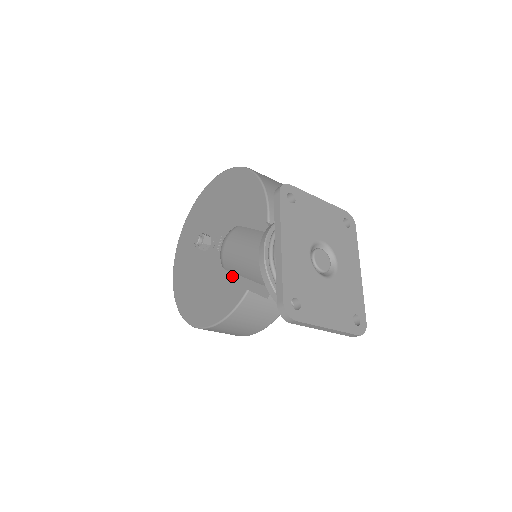
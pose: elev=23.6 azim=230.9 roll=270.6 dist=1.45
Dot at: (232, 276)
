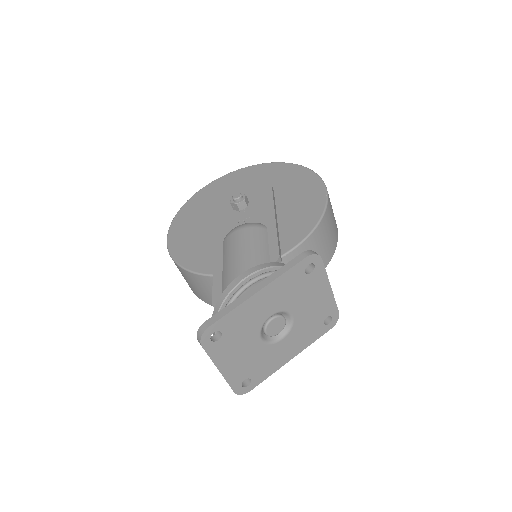
Dot at: (220, 253)
